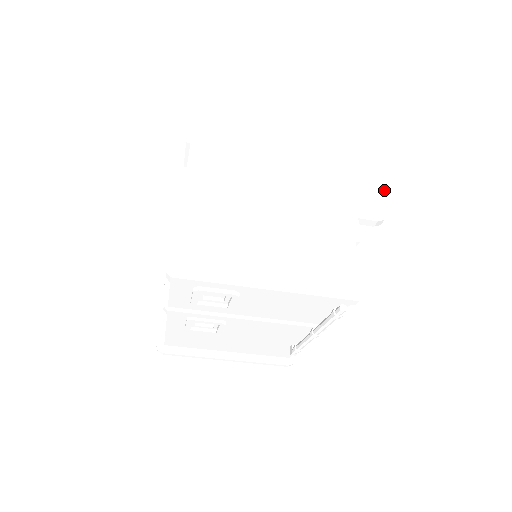
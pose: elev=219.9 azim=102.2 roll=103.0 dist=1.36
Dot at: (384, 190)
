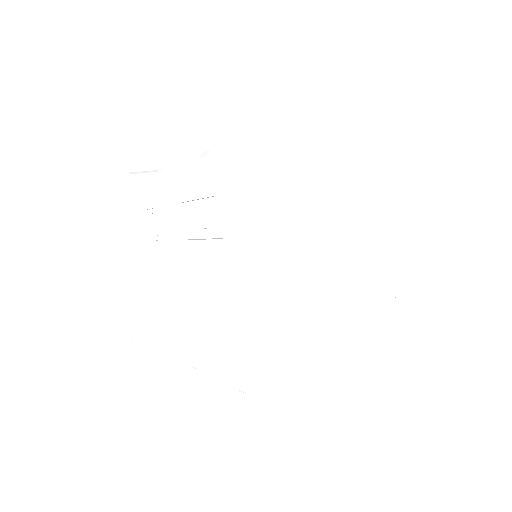
Dot at: occluded
